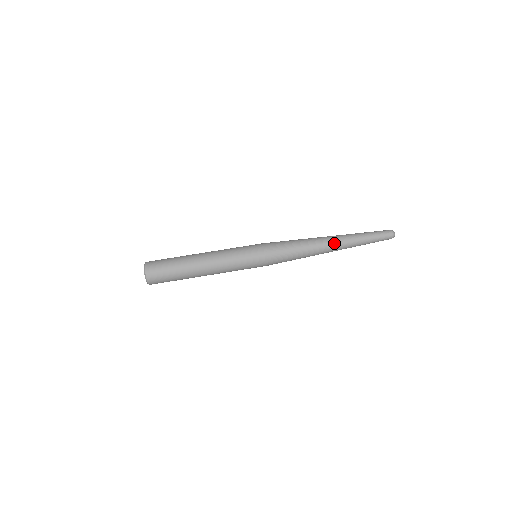
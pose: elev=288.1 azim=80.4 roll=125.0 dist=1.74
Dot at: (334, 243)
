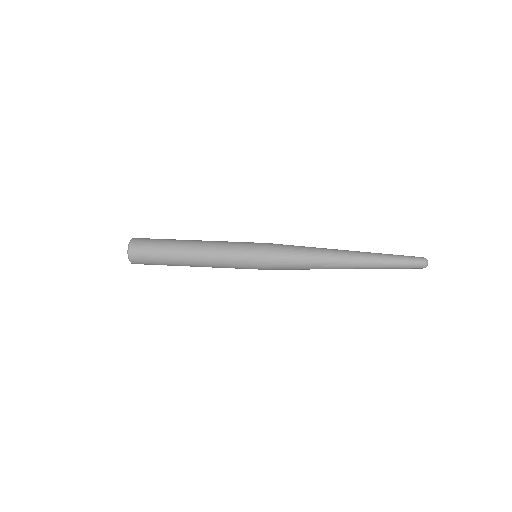
Dot at: (349, 252)
